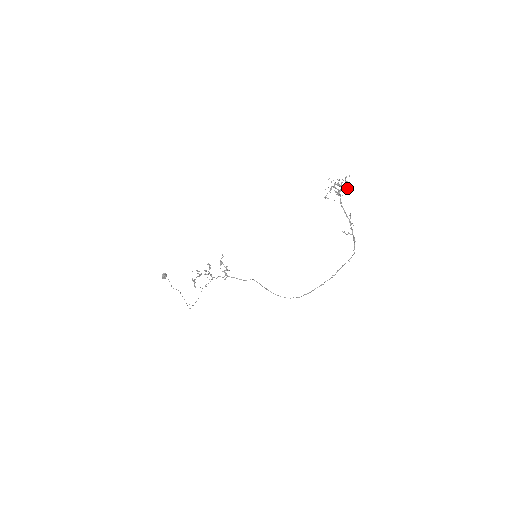
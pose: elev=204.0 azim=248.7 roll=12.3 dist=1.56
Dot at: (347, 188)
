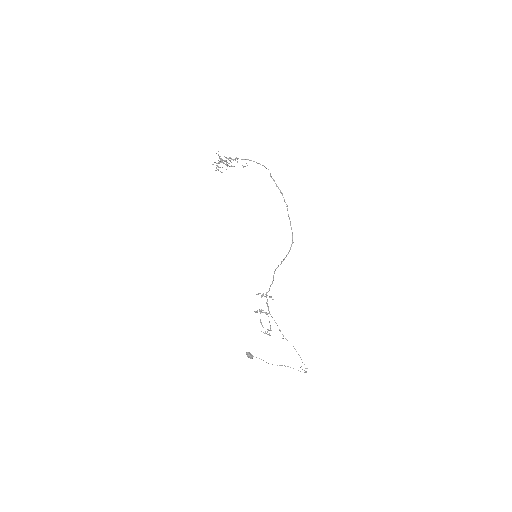
Dot at: occluded
